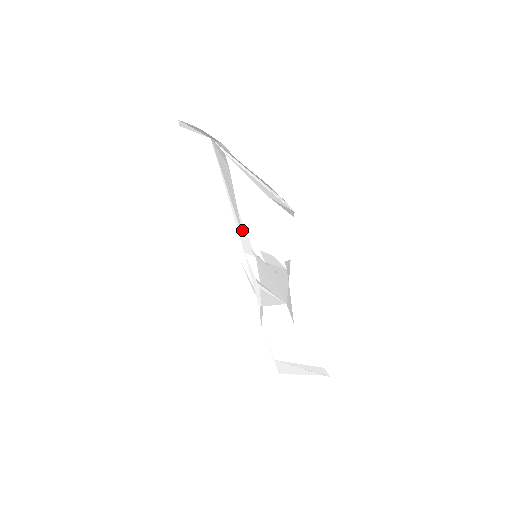
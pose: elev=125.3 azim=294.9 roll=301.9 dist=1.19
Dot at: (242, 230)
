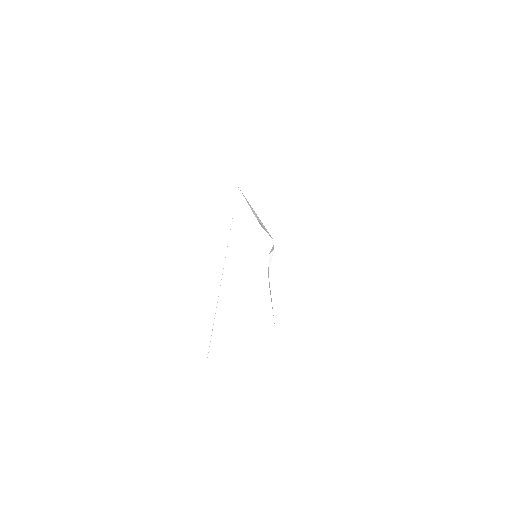
Dot at: occluded
